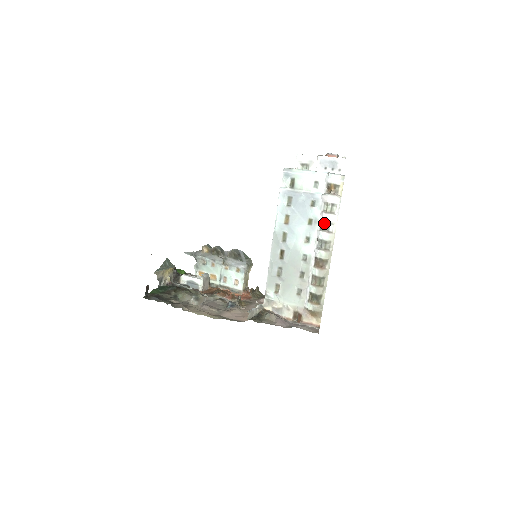
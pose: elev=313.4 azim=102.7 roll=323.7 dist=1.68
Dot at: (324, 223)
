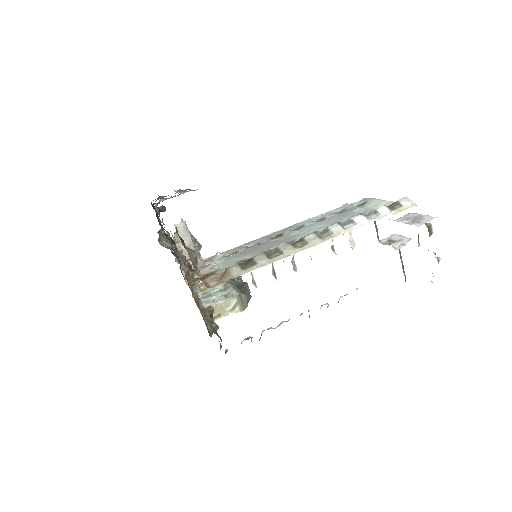
Dot at: (347, 221)
